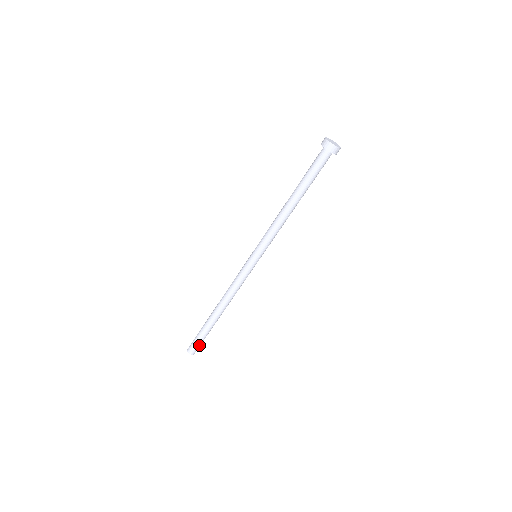
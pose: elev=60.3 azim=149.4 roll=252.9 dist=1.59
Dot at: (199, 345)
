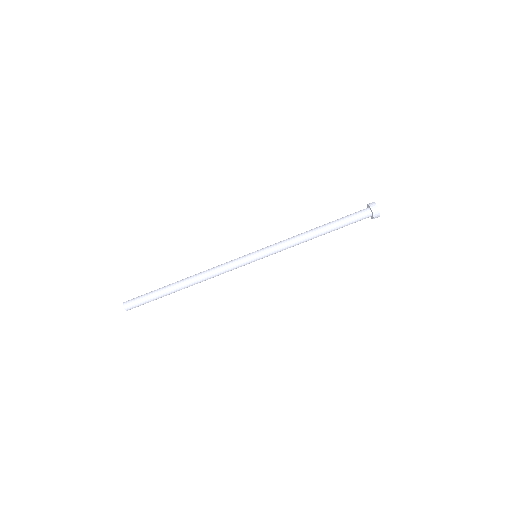
Dot at: occluded
